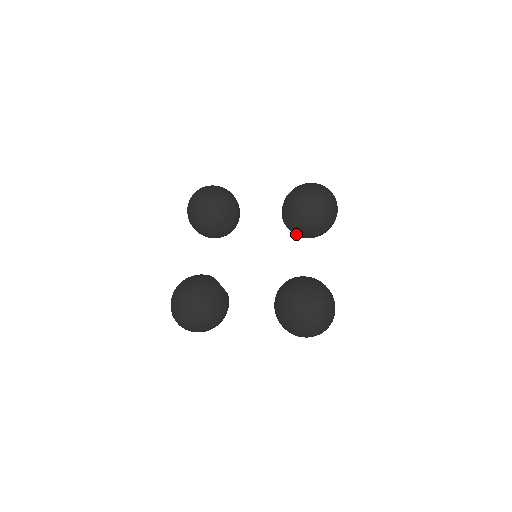
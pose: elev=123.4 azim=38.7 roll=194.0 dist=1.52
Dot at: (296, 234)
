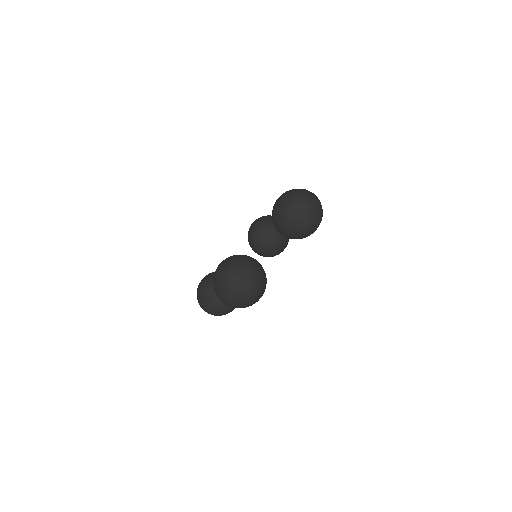
Dot at: occluded
